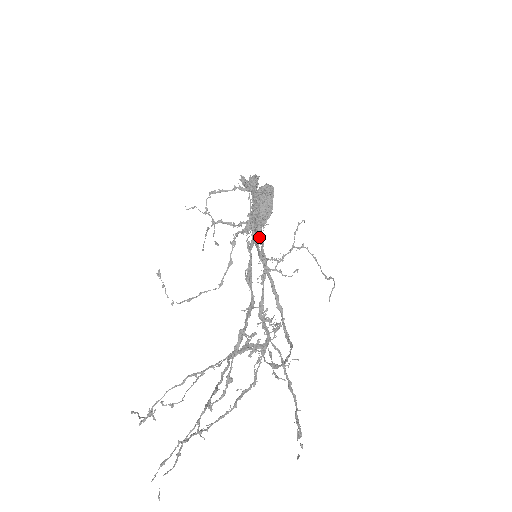
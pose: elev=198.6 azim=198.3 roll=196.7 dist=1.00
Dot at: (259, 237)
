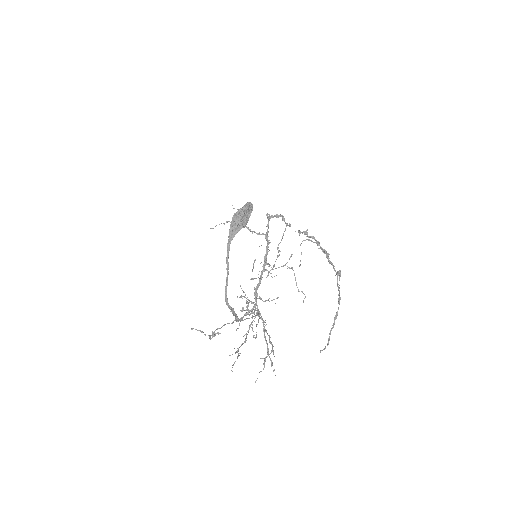
Dot at: (267, 248)
